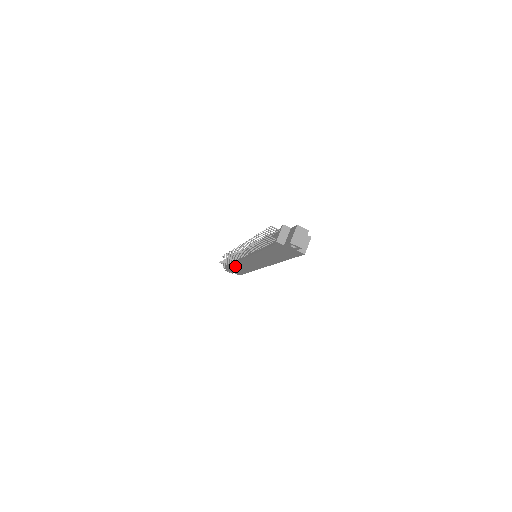
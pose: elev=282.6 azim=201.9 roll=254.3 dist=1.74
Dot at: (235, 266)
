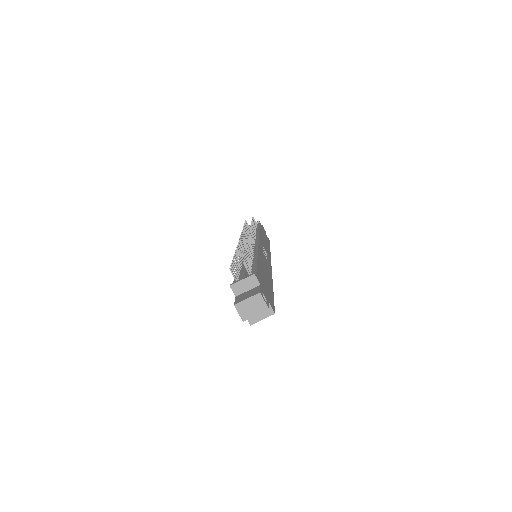
Dot at: occluded
